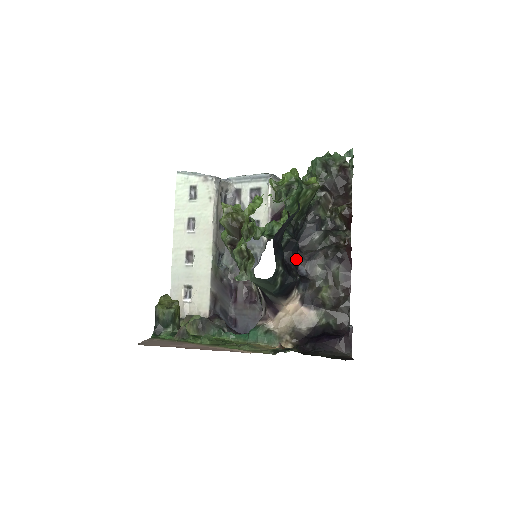
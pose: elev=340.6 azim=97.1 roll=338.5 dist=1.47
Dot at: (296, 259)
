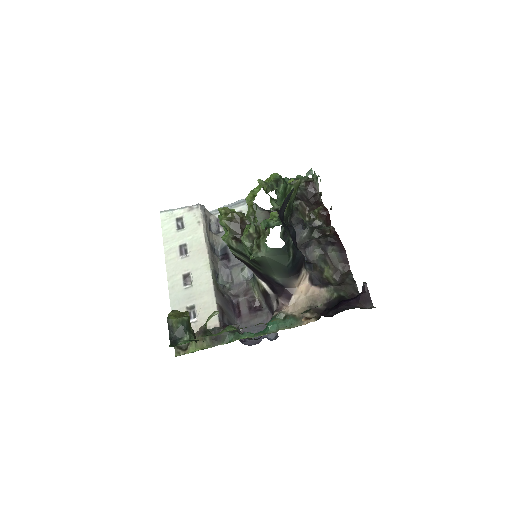
Dot at: (296, 244)
